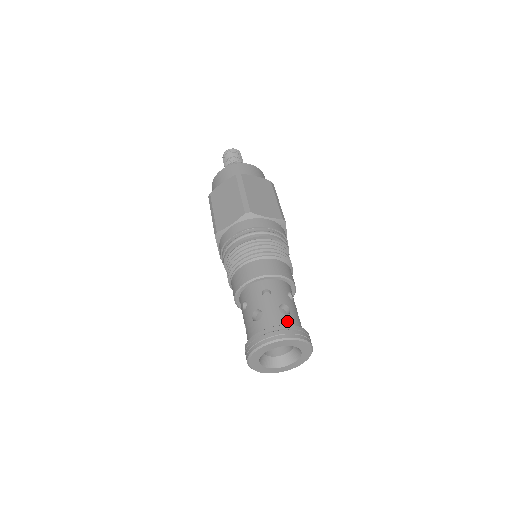
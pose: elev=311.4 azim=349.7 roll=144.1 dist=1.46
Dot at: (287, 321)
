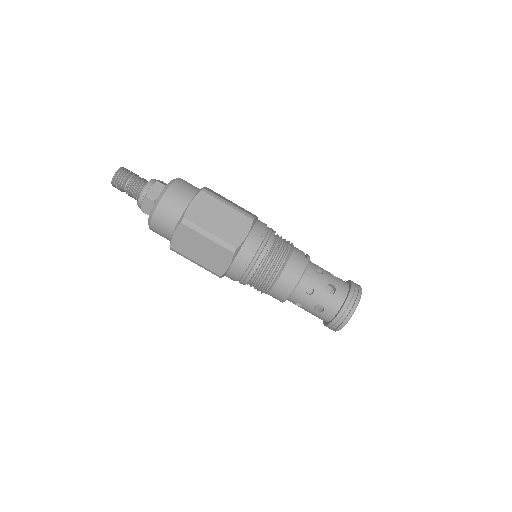
Dot at: (328, 315)
